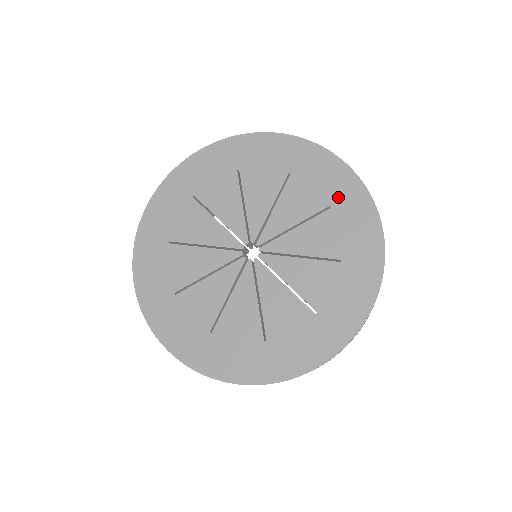
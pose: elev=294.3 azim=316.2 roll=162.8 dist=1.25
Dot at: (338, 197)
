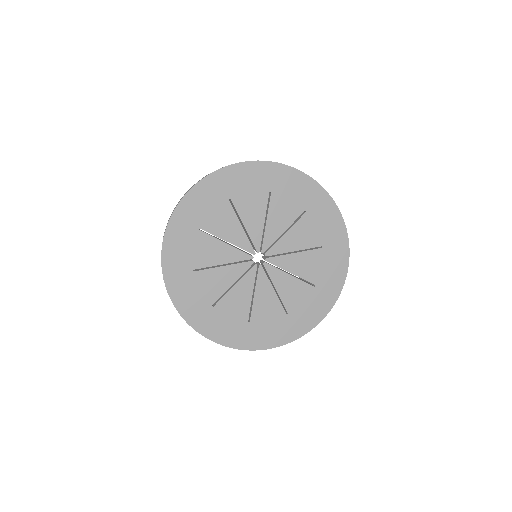
Dot at: (330, 242)
